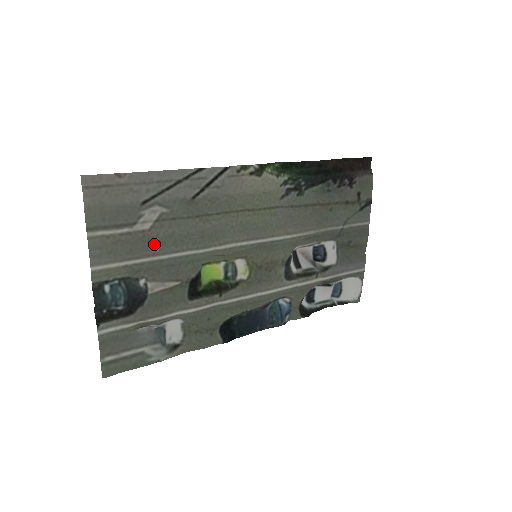
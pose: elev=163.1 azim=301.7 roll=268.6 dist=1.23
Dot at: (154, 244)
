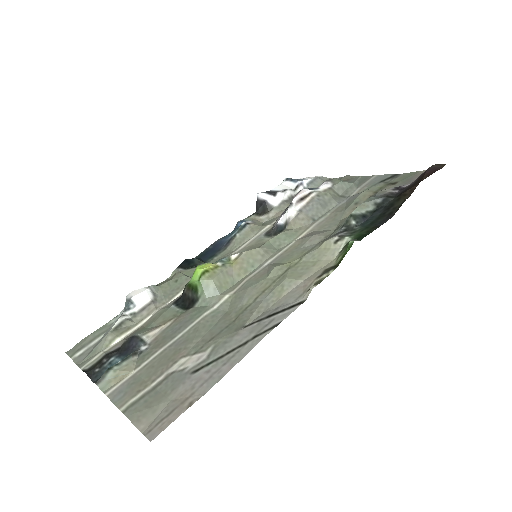
Dot at: (177, 348)
